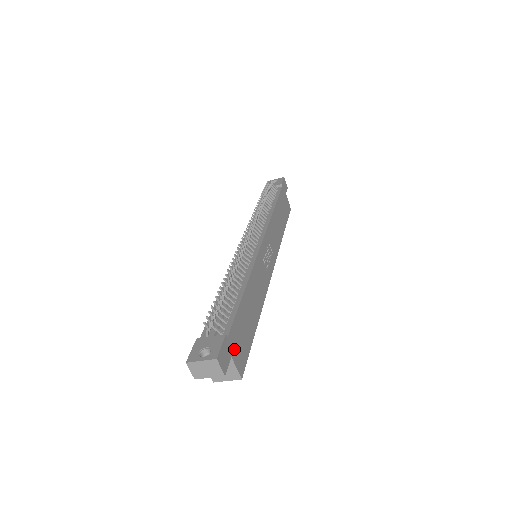
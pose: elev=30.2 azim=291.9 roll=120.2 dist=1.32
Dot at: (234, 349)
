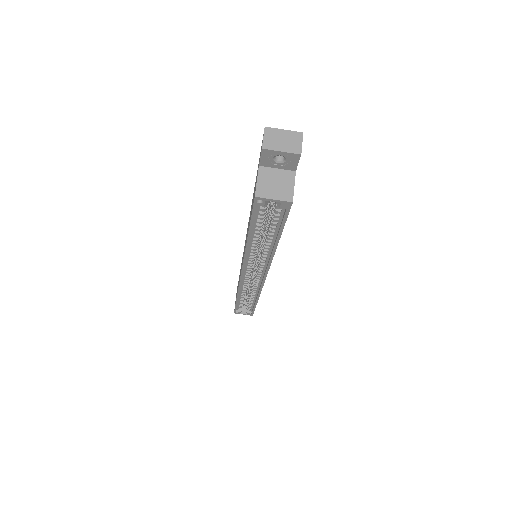
Dot at: occluded
